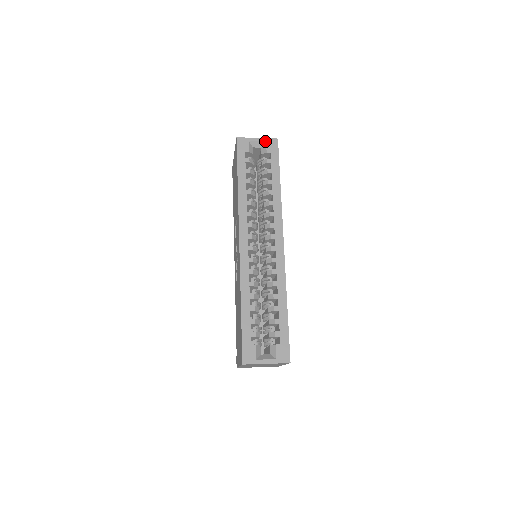
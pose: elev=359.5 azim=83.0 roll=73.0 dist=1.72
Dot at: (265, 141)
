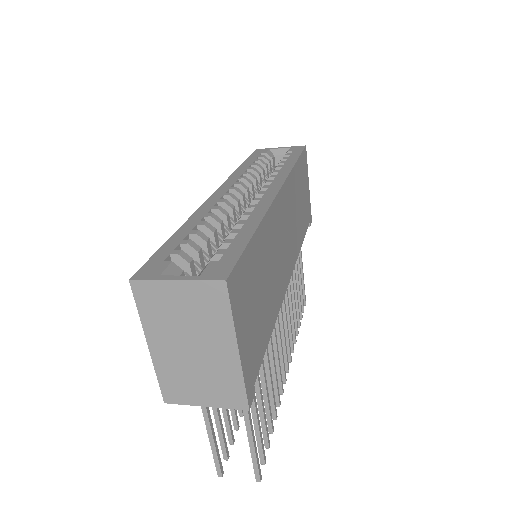
Dot at: (289, 148)
